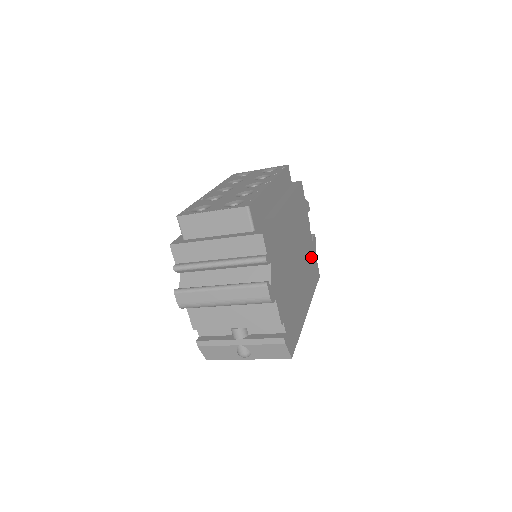
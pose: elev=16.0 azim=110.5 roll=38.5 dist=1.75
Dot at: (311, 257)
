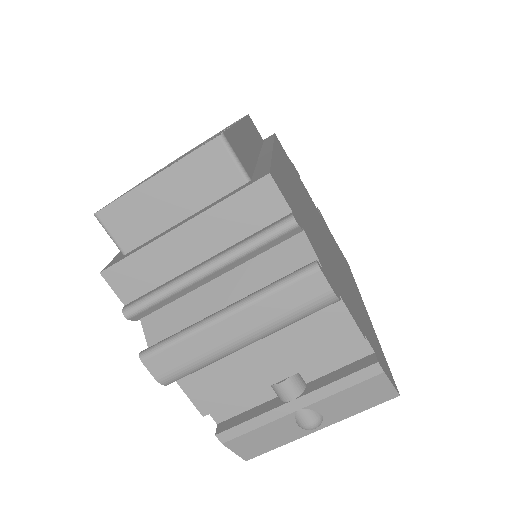
Dot at: occluded
